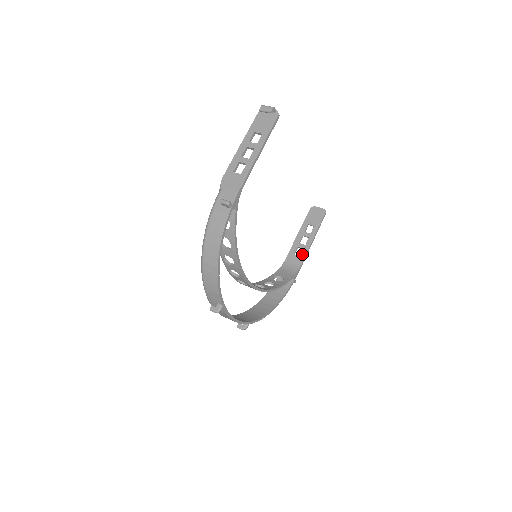
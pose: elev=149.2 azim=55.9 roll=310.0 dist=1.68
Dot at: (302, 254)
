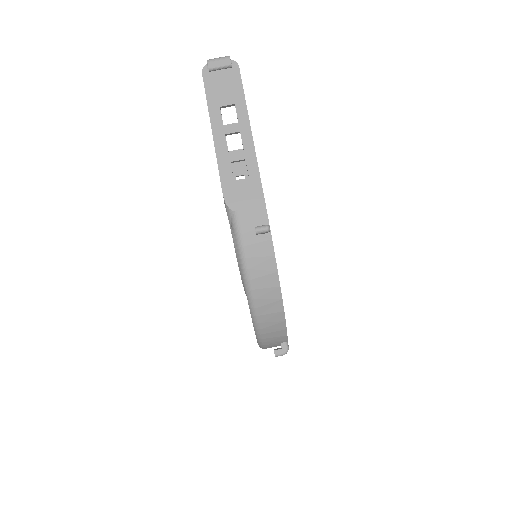
Dot at: occluded
